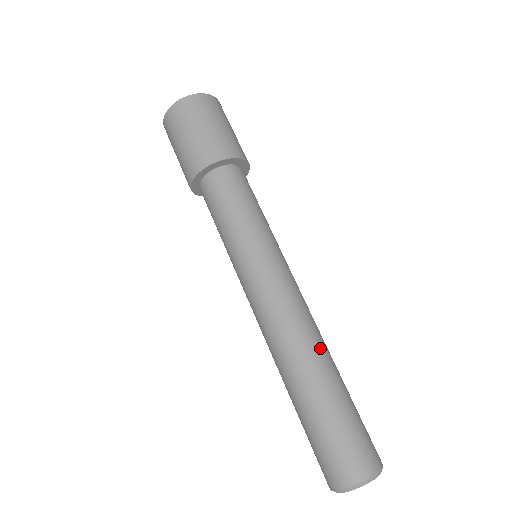
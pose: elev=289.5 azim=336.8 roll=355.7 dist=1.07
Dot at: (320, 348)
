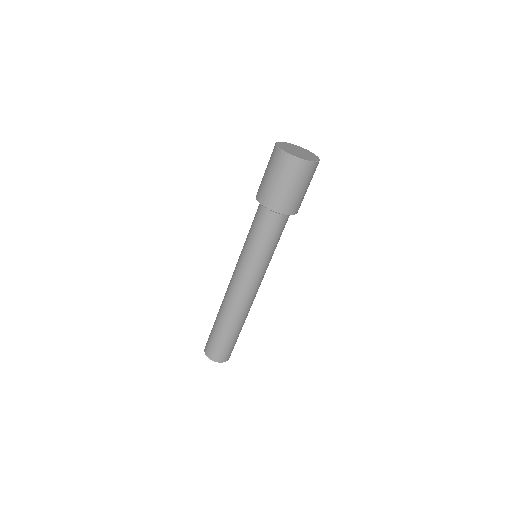
Dot at: (242, 317)
